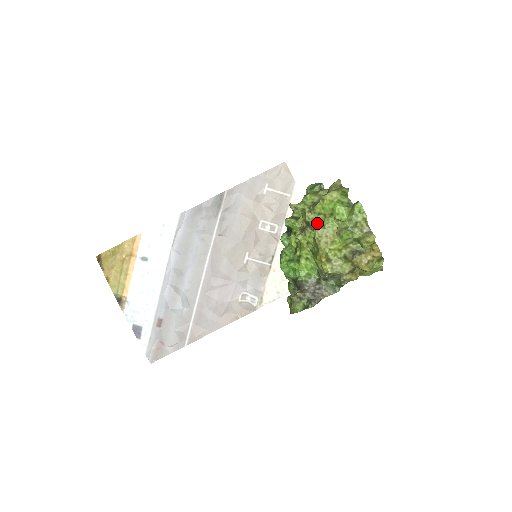
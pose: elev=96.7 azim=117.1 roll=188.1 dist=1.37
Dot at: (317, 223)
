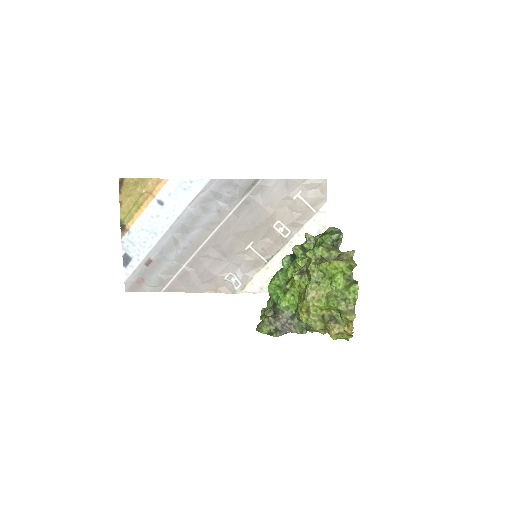
Dot at: (315, 277)
